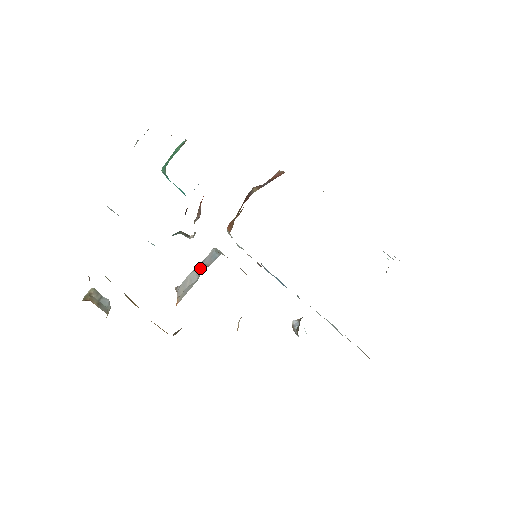
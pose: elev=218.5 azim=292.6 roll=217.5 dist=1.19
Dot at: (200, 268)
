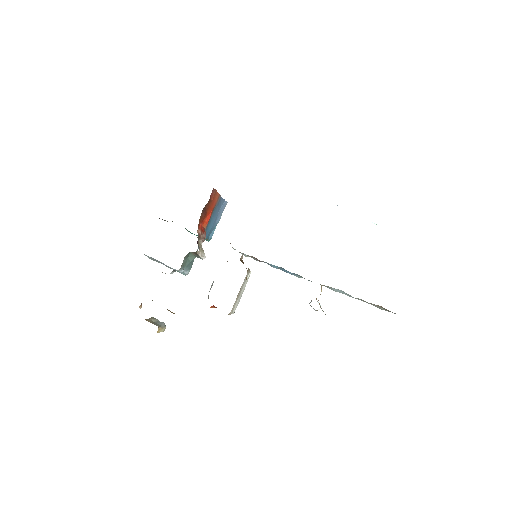
Dot at: occluded
